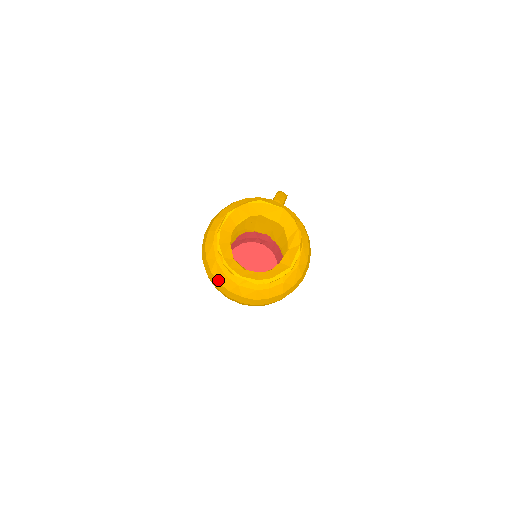
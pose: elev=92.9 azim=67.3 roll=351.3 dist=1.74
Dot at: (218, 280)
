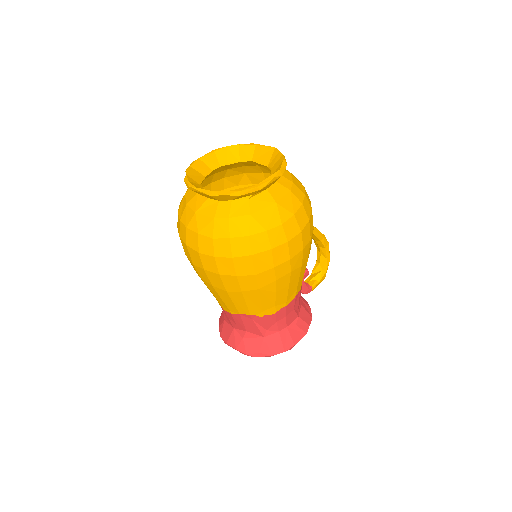
Dot at: (180, 217)
